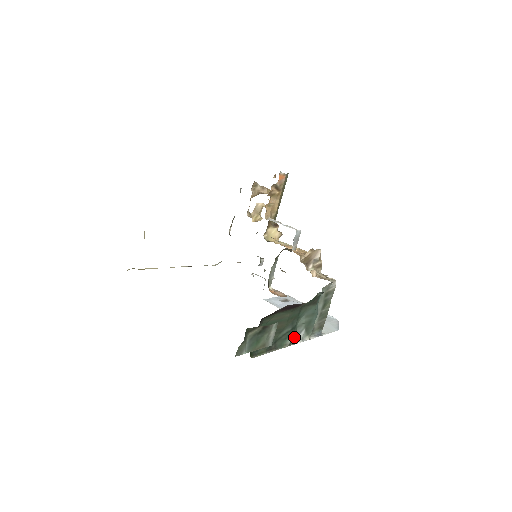
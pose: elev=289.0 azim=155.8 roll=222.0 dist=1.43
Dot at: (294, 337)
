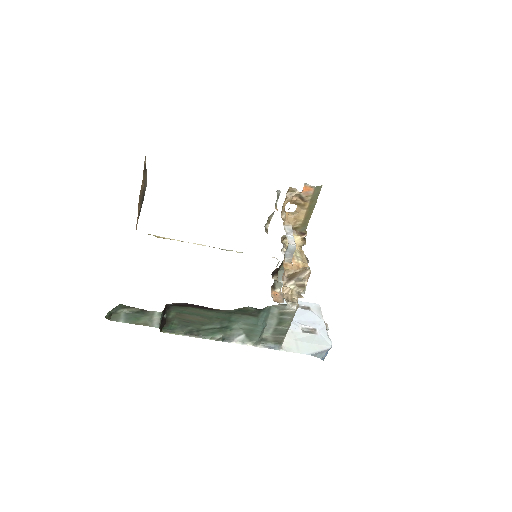
Dot at: (229, 336)
